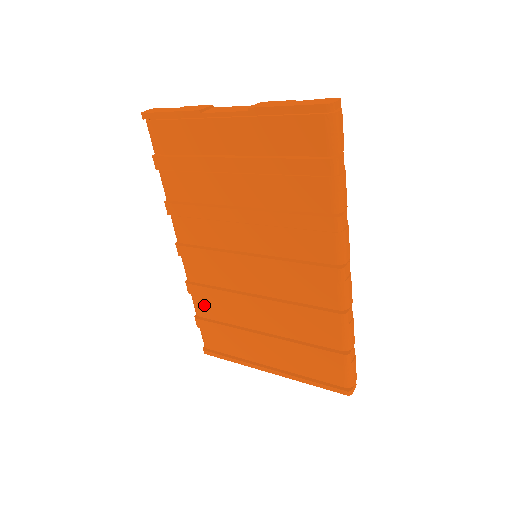
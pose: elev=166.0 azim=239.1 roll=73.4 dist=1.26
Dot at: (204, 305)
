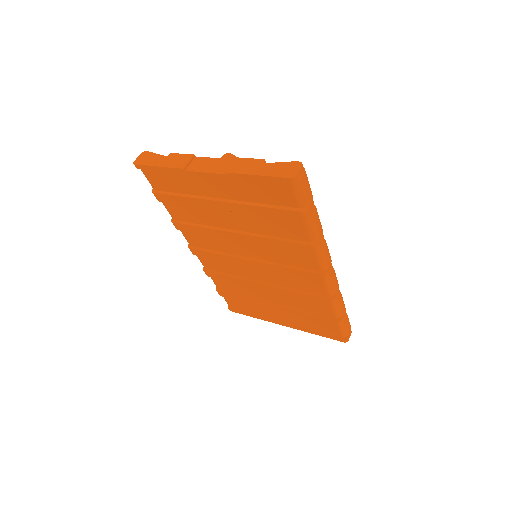
Dot at: (222, 283)
